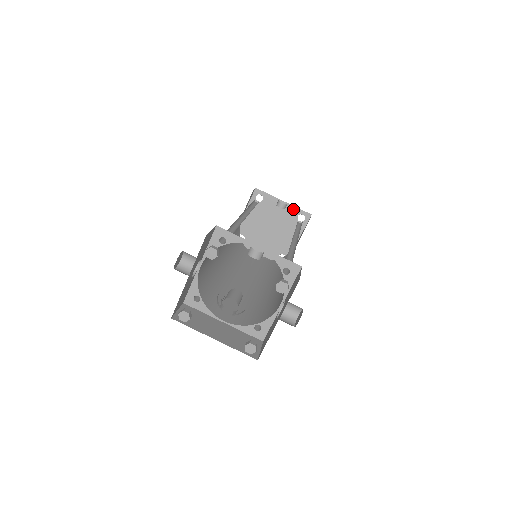
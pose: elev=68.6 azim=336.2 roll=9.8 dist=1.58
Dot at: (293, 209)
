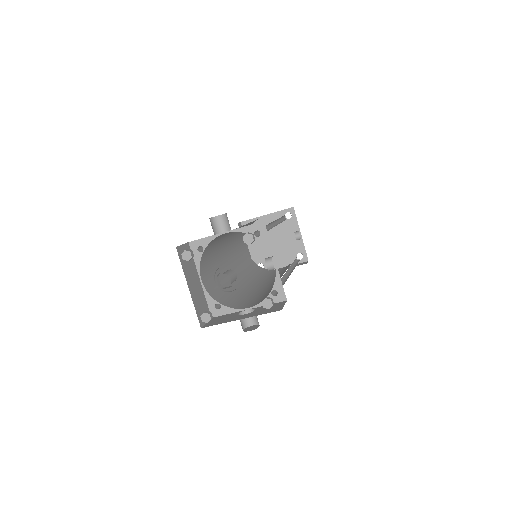
Dot at: (301, 245)
